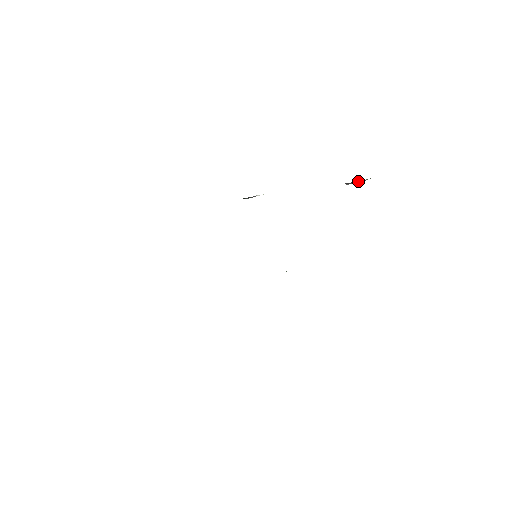
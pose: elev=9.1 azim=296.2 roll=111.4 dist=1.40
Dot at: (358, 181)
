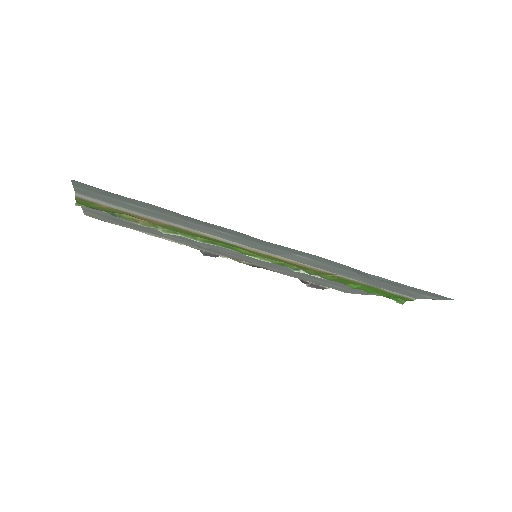
Dot at: (318, 286)
